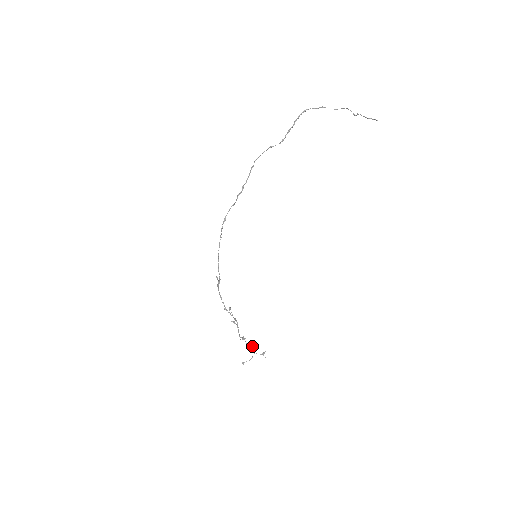
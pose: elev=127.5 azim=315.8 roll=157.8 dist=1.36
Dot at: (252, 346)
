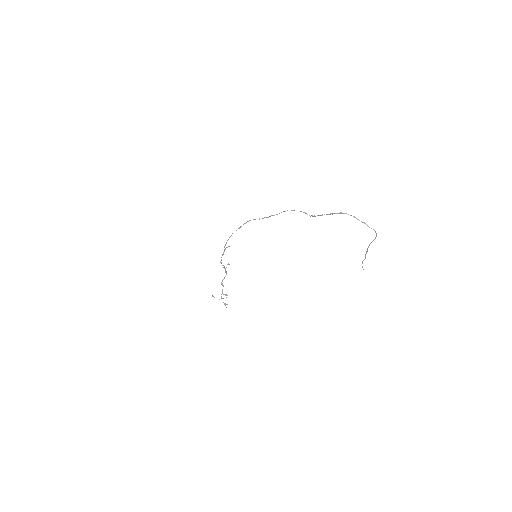
Dot at: (224, 294)
